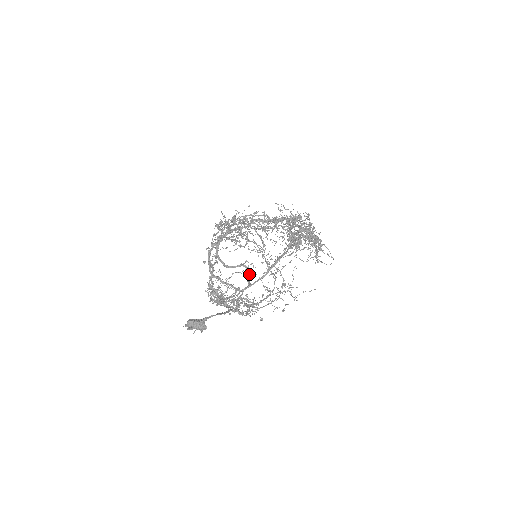
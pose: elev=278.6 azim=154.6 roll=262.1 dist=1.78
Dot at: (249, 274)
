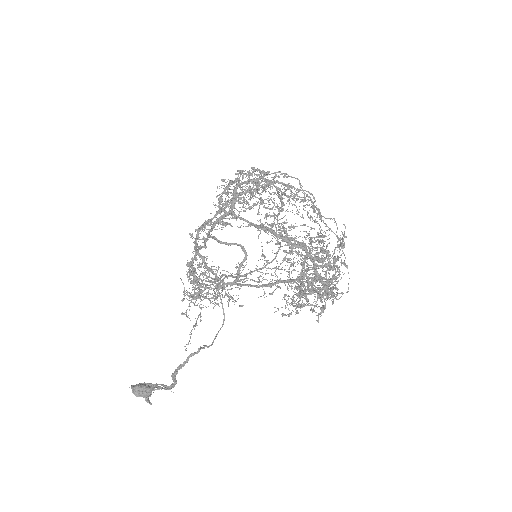
Dot at: occluded
